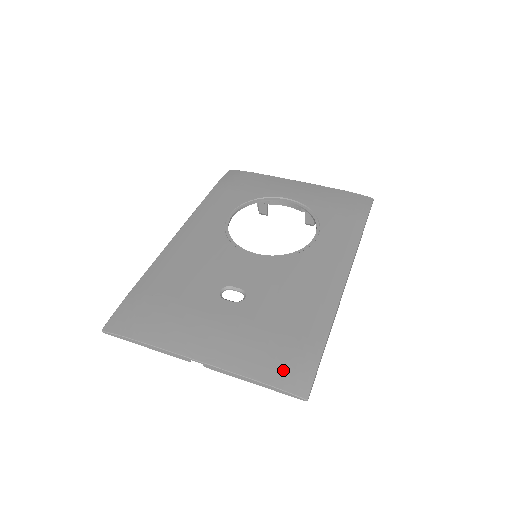
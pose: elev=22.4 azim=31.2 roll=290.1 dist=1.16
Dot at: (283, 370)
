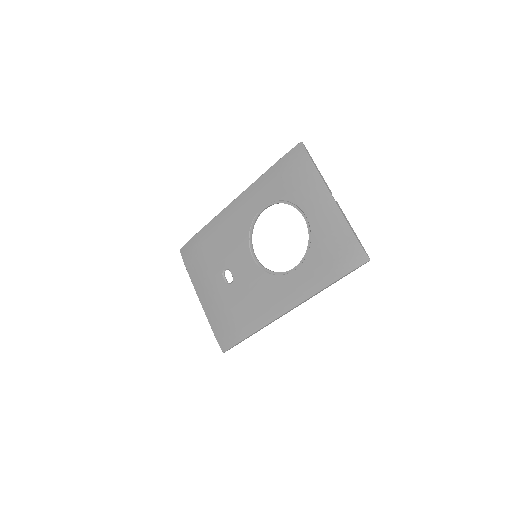
Dot at: (222, 334)
